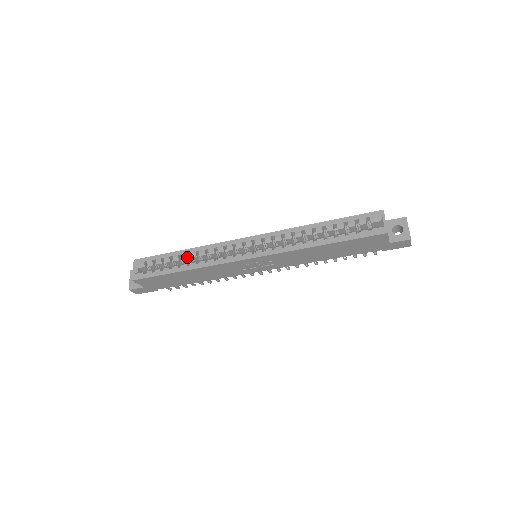
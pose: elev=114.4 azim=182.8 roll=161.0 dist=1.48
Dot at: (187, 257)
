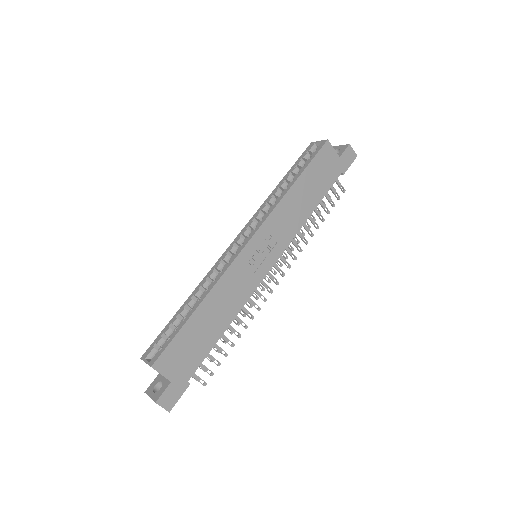
Dot at: (193, 301)
